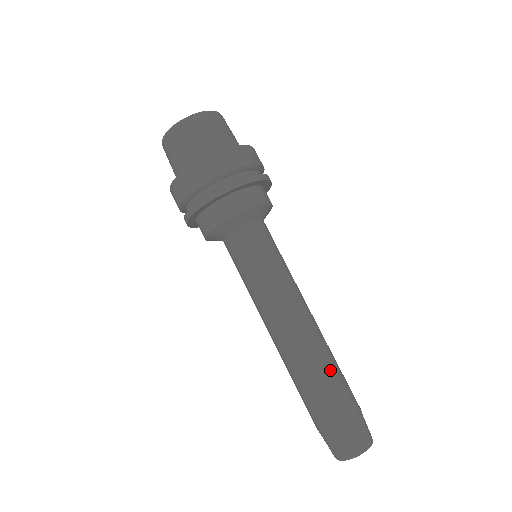
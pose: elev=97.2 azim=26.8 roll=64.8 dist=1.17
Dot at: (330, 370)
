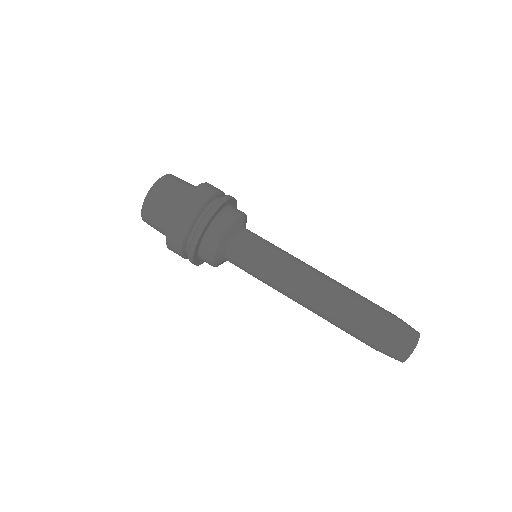
Dot at: (352, 308)
